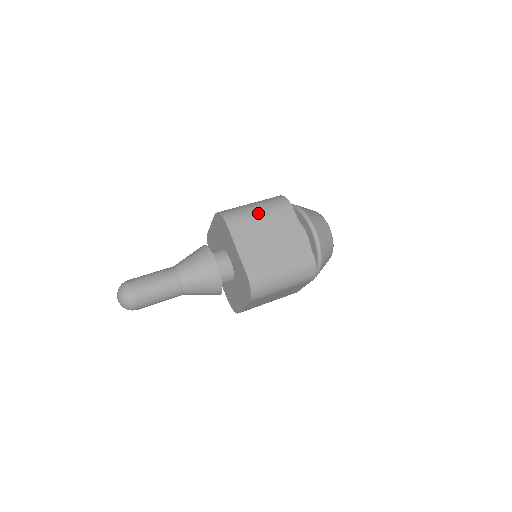
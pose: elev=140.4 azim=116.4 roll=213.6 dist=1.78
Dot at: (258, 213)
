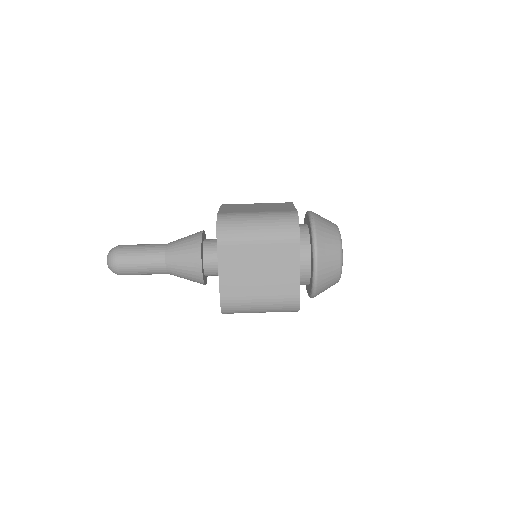
Dot at: (257, 238)
